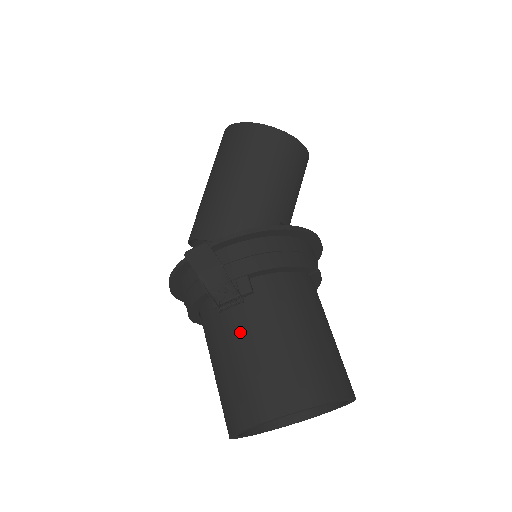
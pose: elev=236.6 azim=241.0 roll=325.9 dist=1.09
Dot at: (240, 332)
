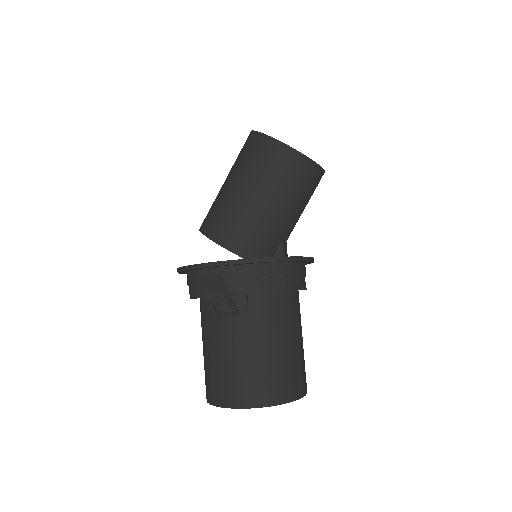
Dot at: (231, 336)
